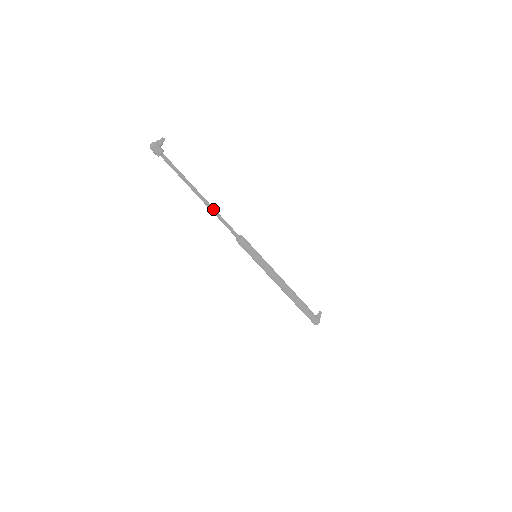
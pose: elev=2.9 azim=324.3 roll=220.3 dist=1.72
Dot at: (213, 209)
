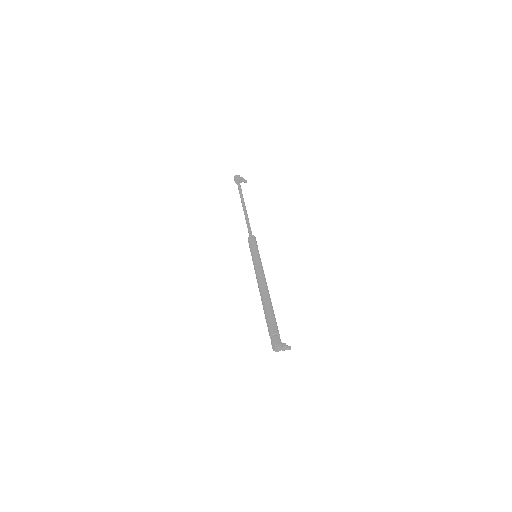
Dot at: (247, 214)
